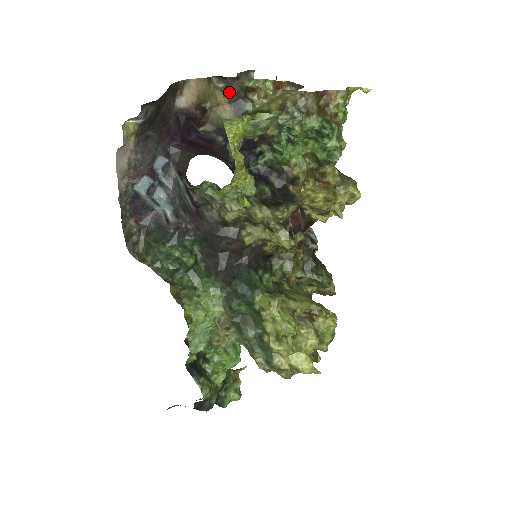
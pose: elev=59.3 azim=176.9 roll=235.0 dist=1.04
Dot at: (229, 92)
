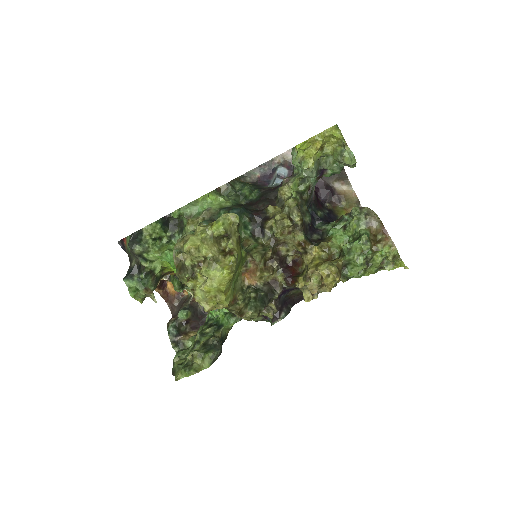
Dot at: occluded
